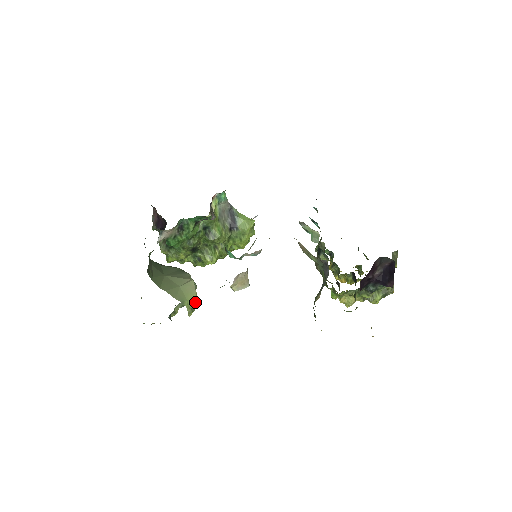
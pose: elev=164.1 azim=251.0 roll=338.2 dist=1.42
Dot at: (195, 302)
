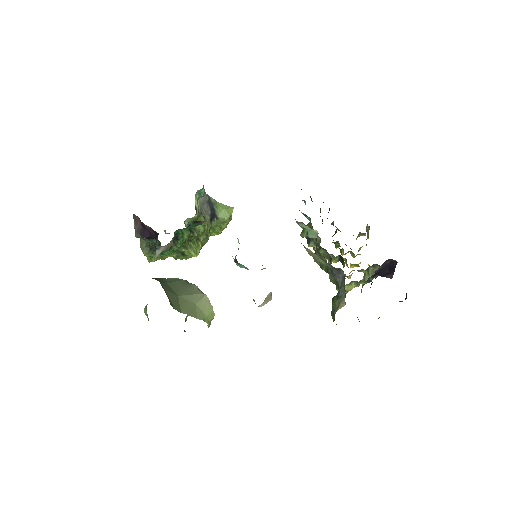
Dot at: (213, 316)
